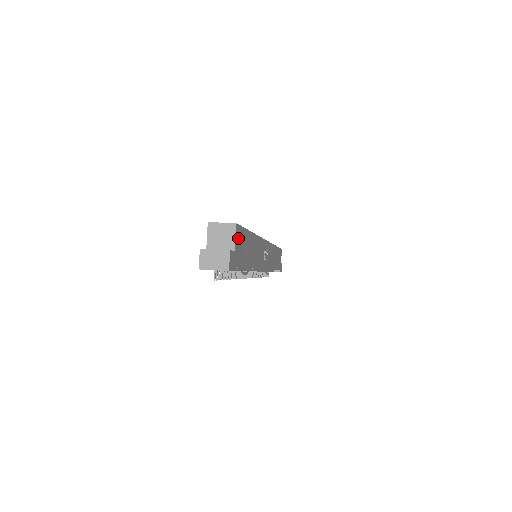
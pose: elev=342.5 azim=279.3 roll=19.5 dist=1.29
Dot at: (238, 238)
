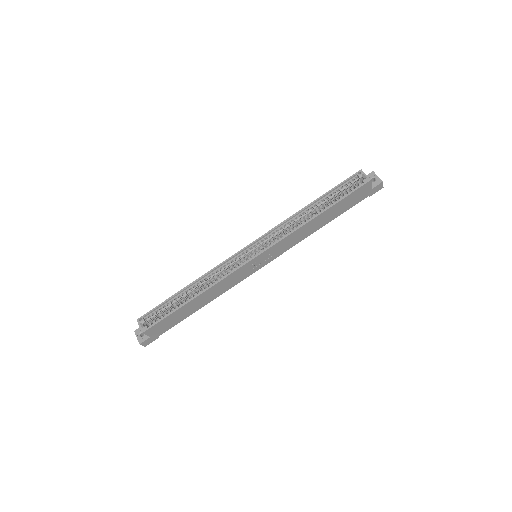
Dot at: (153, 331)
